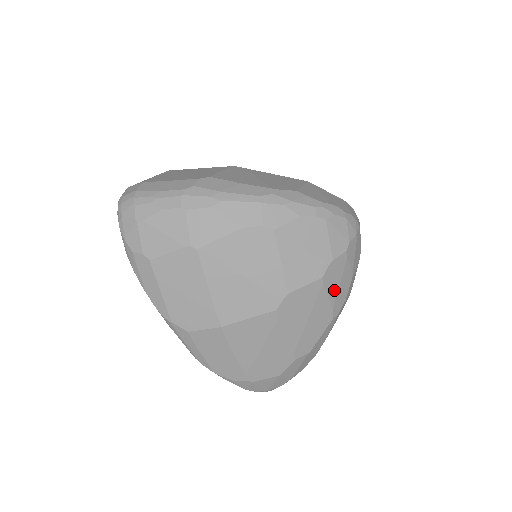
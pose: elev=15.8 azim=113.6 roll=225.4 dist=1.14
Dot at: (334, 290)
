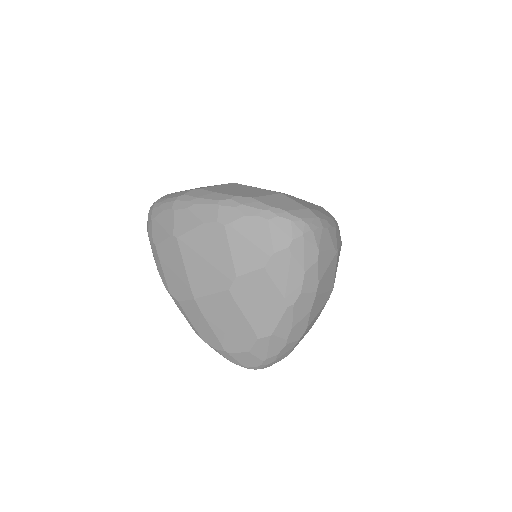
Dot at: (282, 281)
